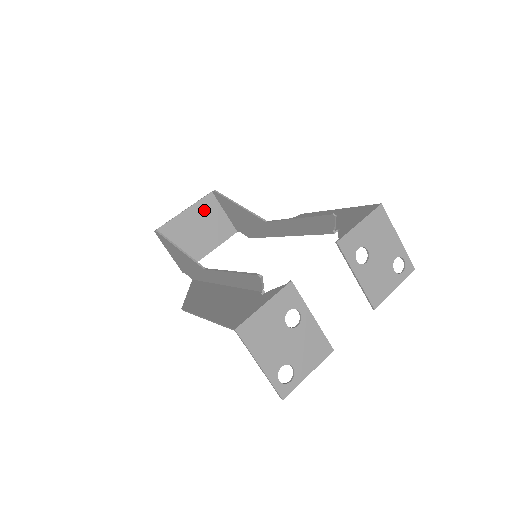
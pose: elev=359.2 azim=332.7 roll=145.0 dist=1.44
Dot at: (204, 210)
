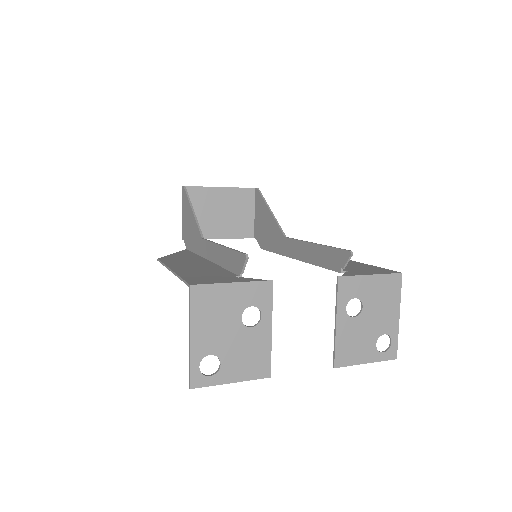
Dot at: (238, 199)
